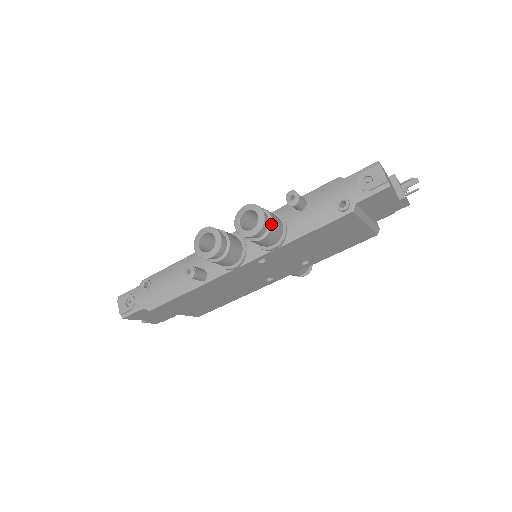
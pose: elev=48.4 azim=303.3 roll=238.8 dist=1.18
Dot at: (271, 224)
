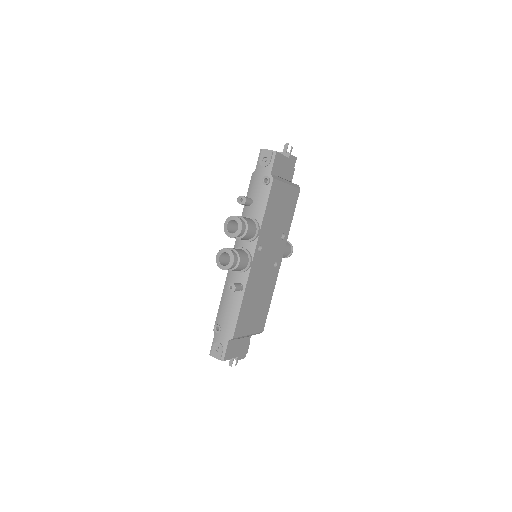
Dot at: (244, 219)
